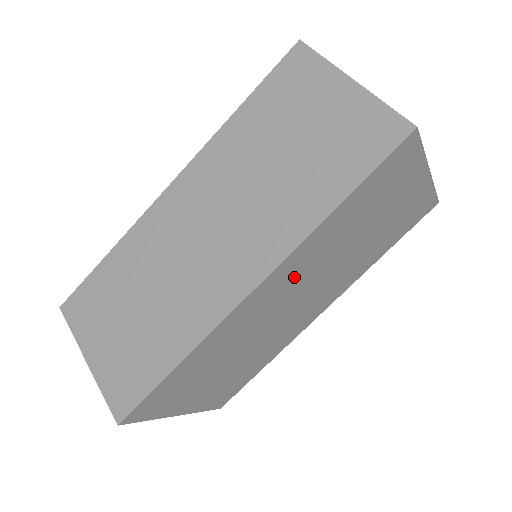
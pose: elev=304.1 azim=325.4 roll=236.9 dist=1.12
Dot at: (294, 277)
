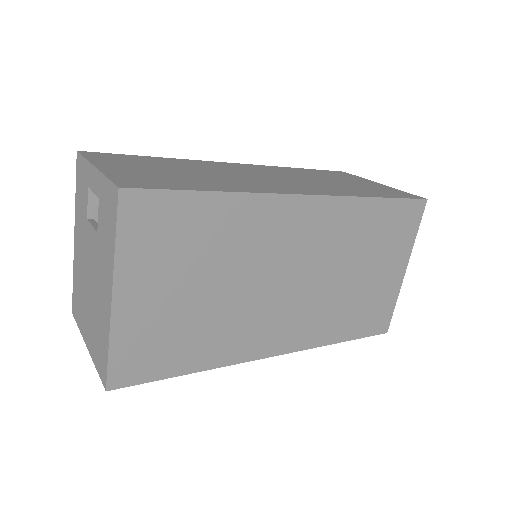
Dot at: (320, 235)
